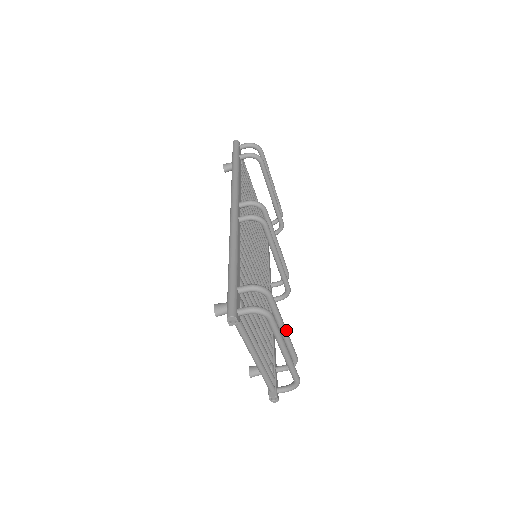
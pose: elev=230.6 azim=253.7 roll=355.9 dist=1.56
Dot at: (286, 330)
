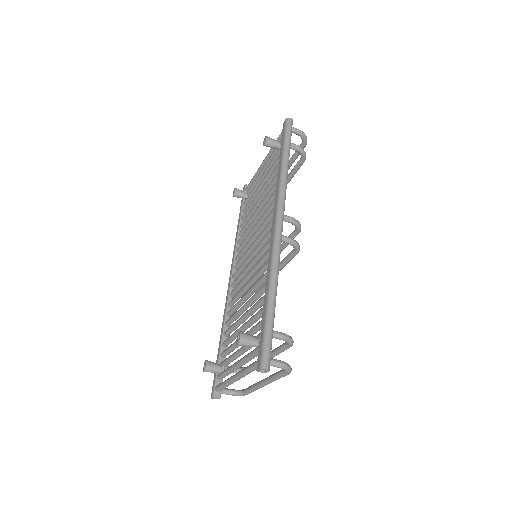
Dot at: occluded
